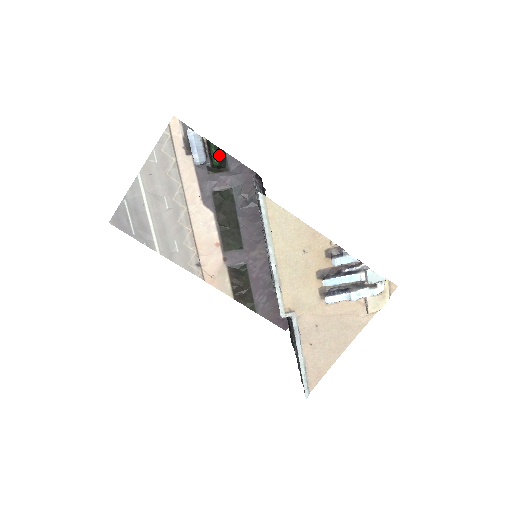
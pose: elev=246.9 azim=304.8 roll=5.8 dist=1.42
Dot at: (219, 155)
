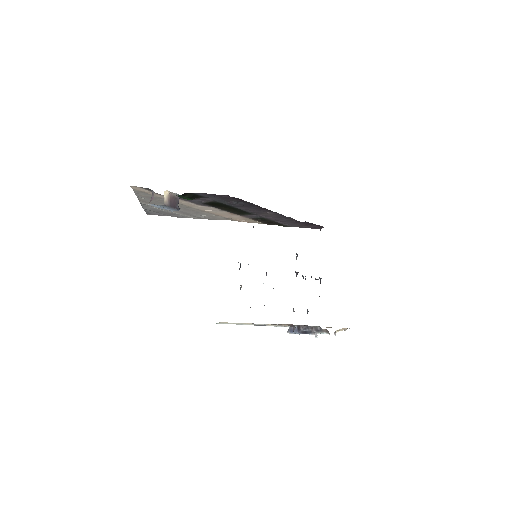
Dot at: (188, 196)
